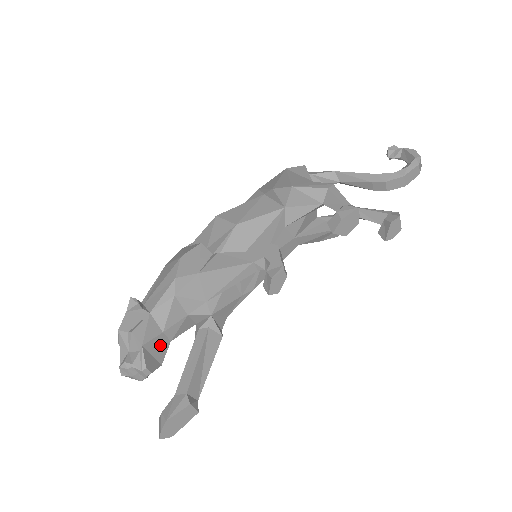
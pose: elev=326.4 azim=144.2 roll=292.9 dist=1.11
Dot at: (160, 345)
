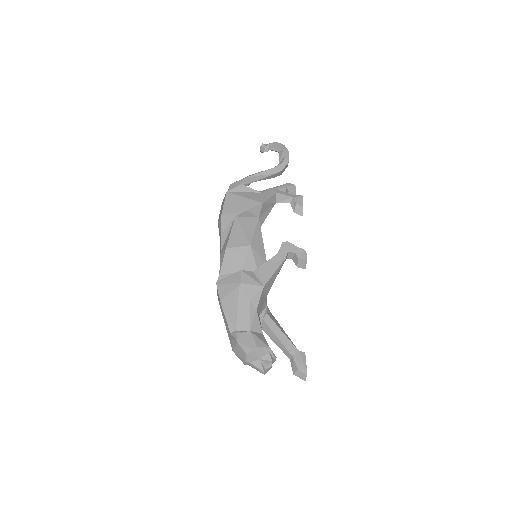
Dot at: occluded
